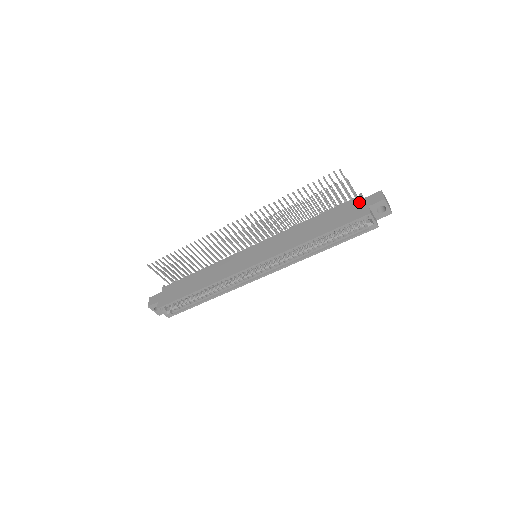
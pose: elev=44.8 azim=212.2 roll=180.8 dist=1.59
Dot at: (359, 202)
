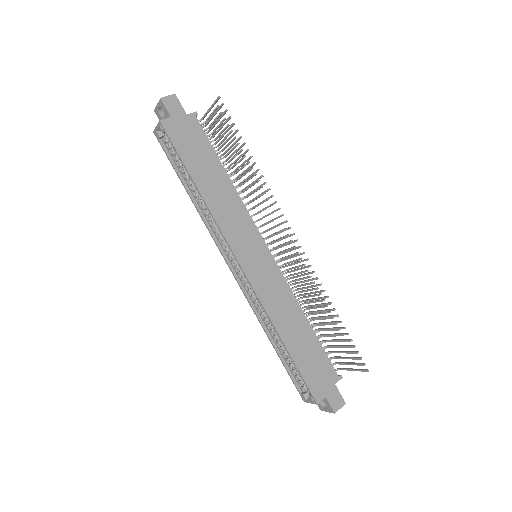
Dot at: (331, 382)
